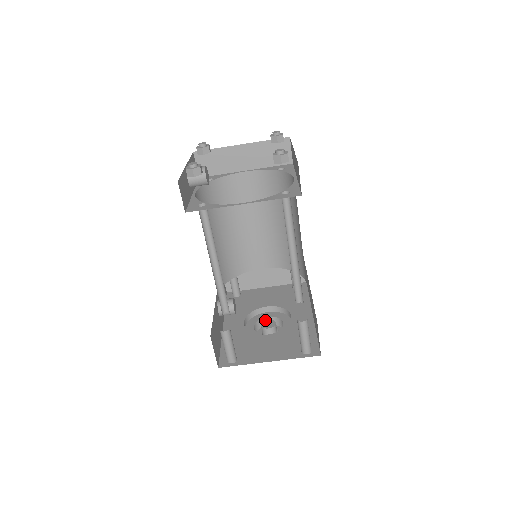
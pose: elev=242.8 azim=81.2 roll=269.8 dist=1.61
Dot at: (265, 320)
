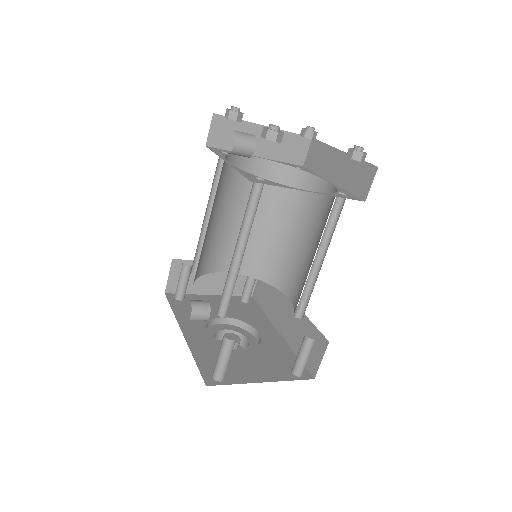
Dot at: (226, 333)
